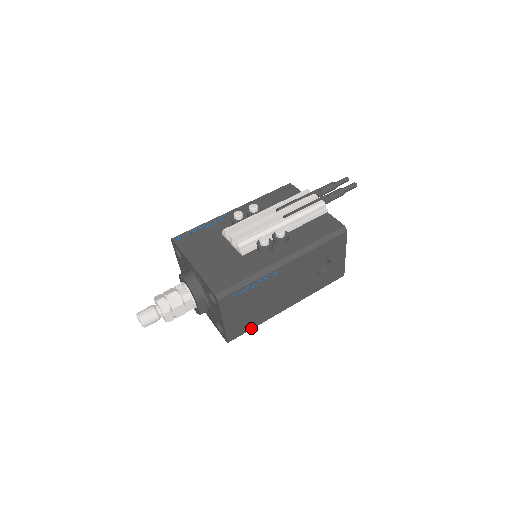
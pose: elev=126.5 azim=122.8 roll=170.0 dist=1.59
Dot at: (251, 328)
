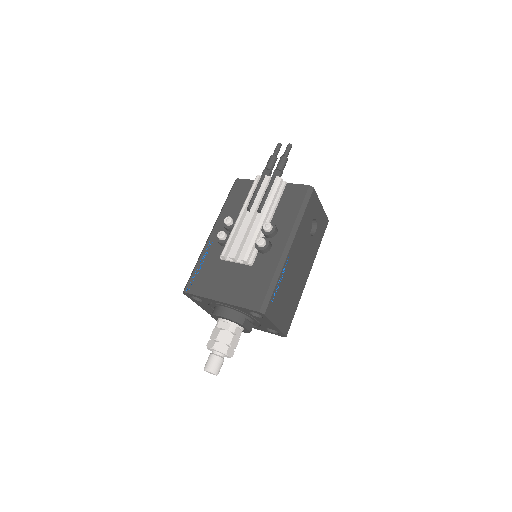
Dot at: (294, 313)
